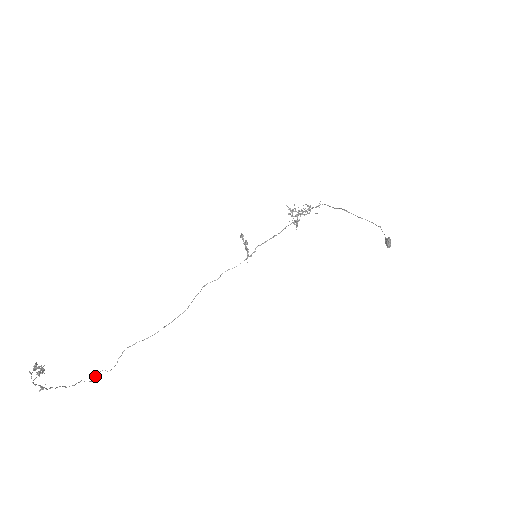
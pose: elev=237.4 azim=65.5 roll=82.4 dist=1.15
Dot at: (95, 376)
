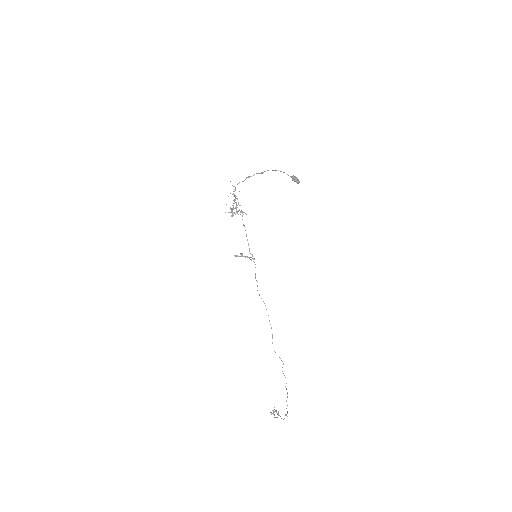
Dot at: occluded
